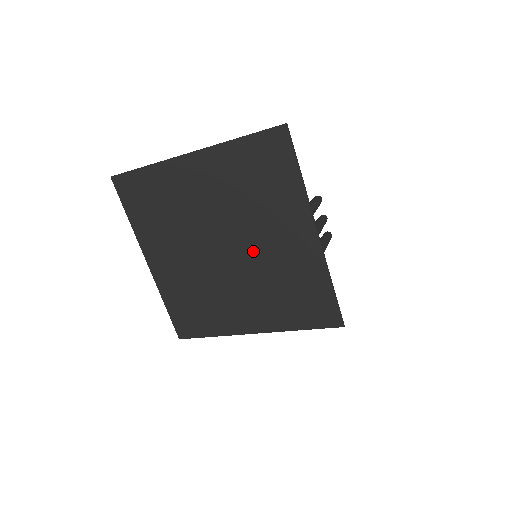
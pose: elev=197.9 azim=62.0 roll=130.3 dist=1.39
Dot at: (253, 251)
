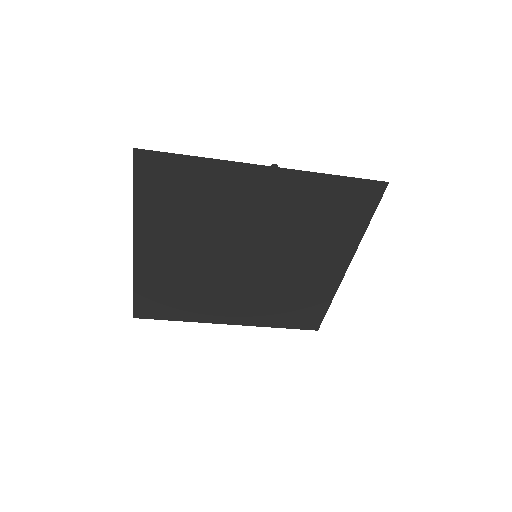
Dot at: (276, 267)
